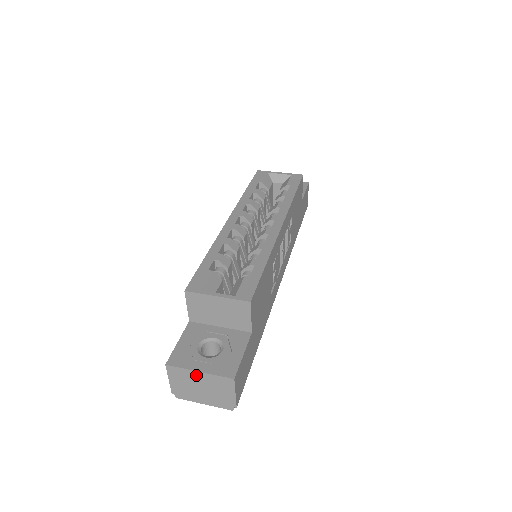
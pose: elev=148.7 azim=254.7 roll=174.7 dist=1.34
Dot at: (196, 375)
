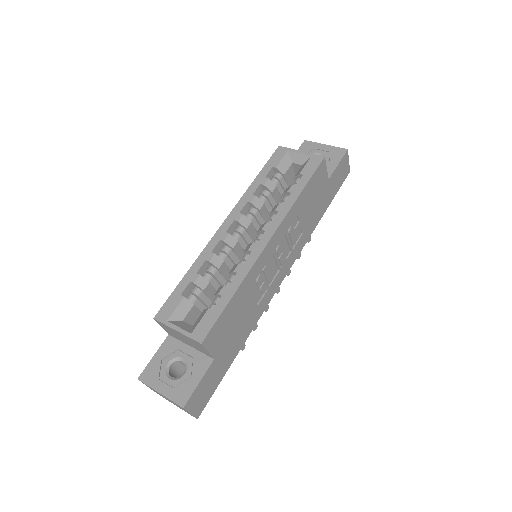
Dot at: (159, 393)
